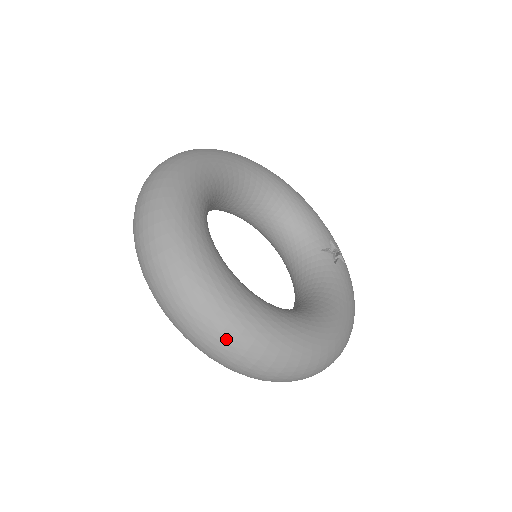
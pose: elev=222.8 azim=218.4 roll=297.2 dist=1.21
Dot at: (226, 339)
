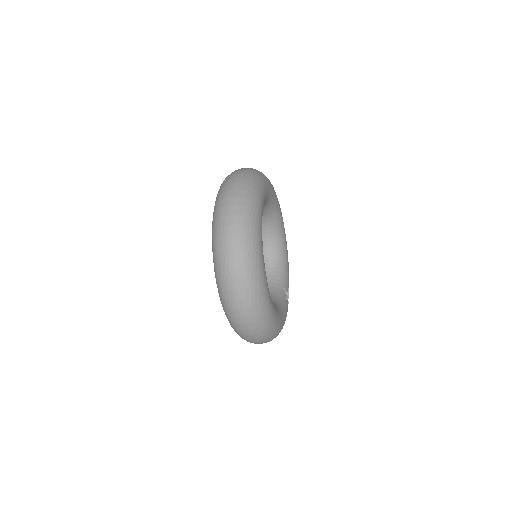
Dot at: (243, 262)
